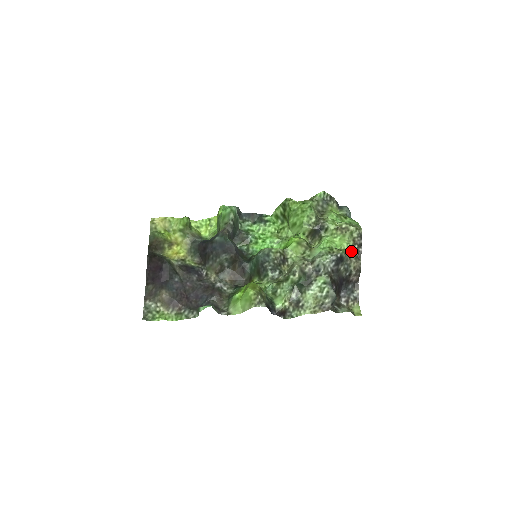
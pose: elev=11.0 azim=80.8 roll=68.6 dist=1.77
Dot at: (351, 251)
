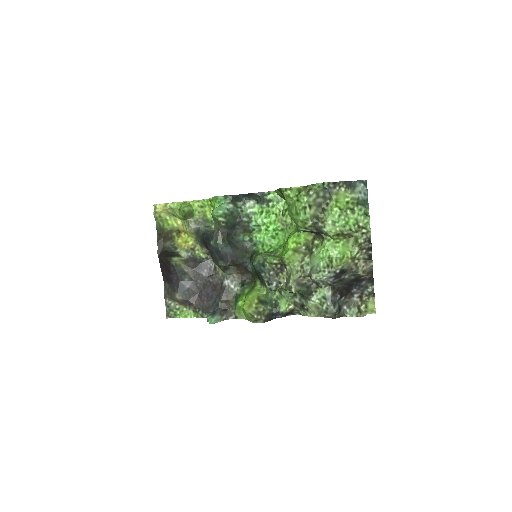
Dot at: (357, 257)
